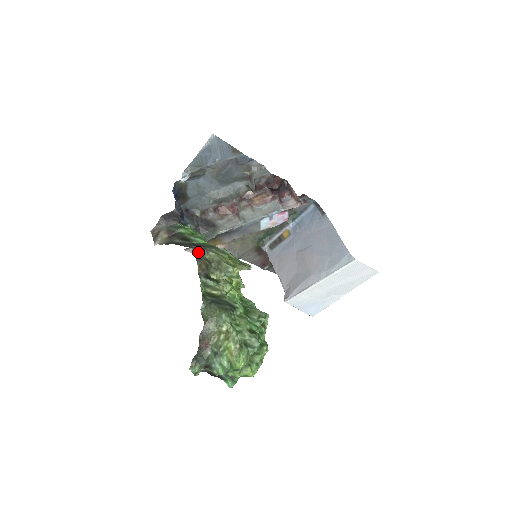
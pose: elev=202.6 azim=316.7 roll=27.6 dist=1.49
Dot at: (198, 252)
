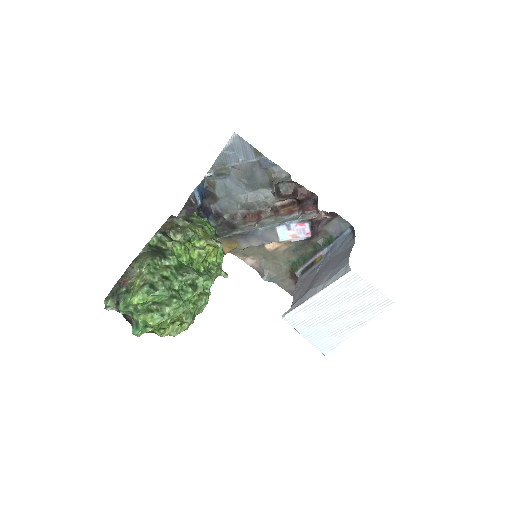
Dot at: (173, 218)
